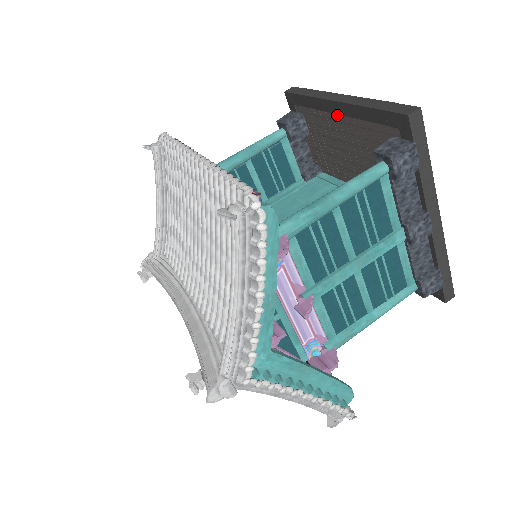
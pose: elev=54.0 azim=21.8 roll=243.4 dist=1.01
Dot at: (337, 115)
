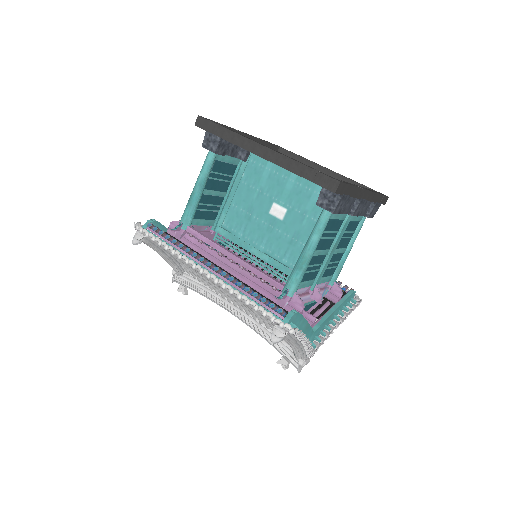
Dot at: occluded
